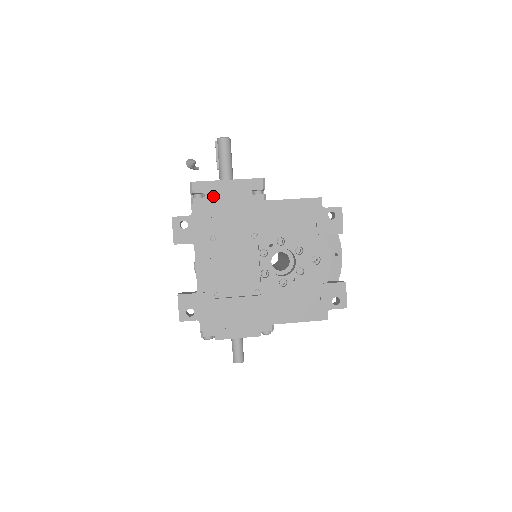
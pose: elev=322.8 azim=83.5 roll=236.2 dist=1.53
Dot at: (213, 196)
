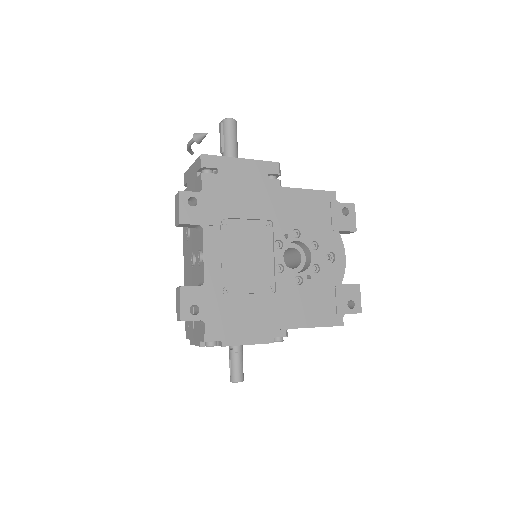
Dot at: (227, 174)
